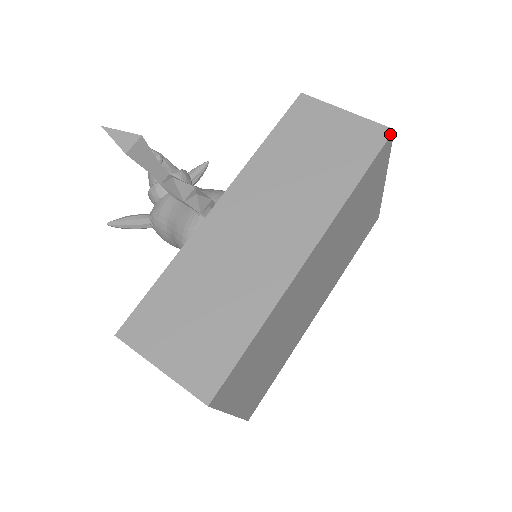
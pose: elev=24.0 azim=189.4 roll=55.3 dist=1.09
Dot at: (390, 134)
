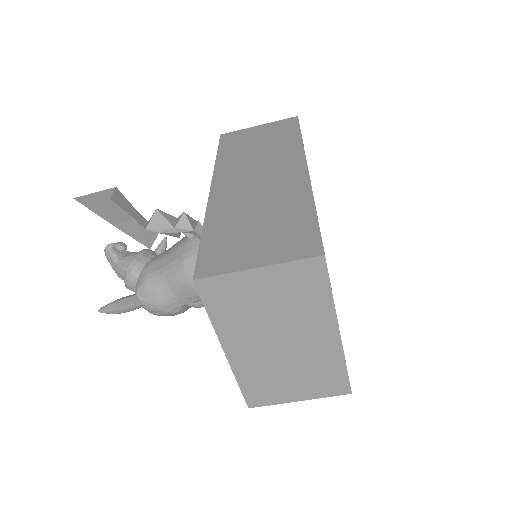
Dot at: (297, 118)
